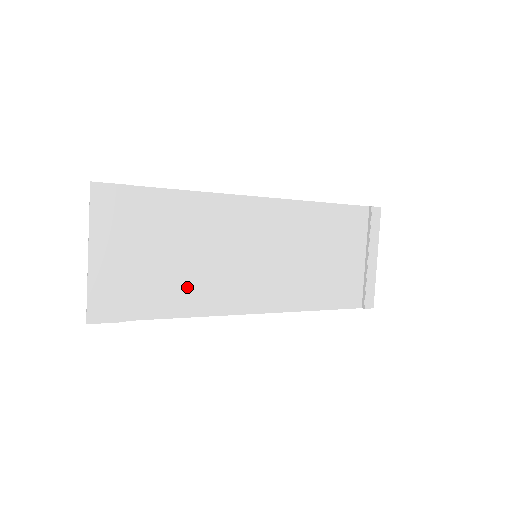
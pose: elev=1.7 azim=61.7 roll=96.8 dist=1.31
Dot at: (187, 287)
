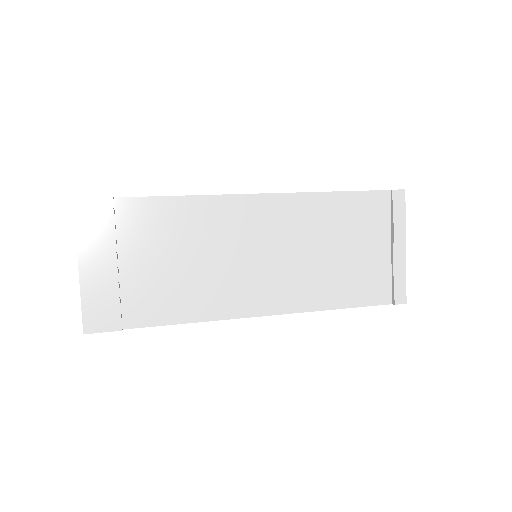
Dot at: (183, 293)
